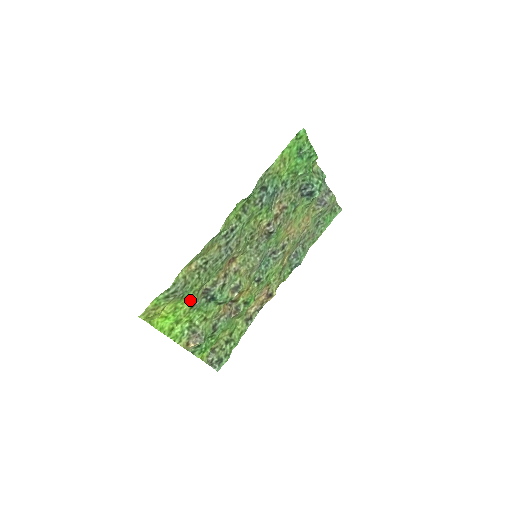
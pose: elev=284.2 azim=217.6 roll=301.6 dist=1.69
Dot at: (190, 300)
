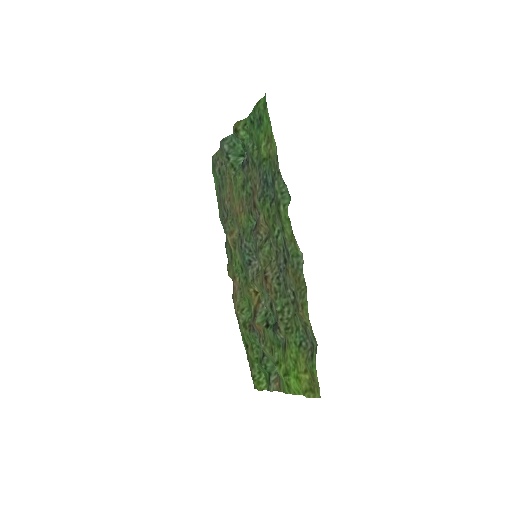
Dot at: (288, 343)
